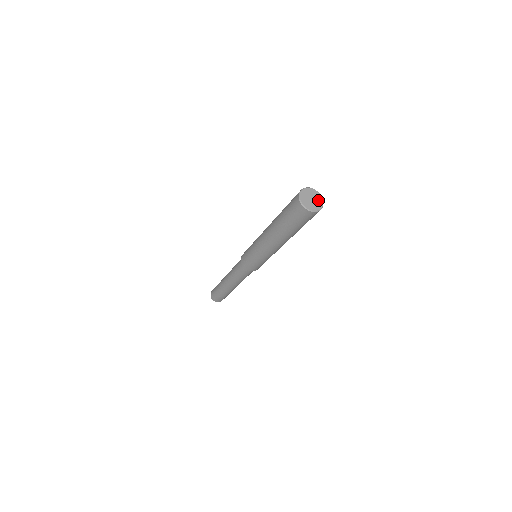
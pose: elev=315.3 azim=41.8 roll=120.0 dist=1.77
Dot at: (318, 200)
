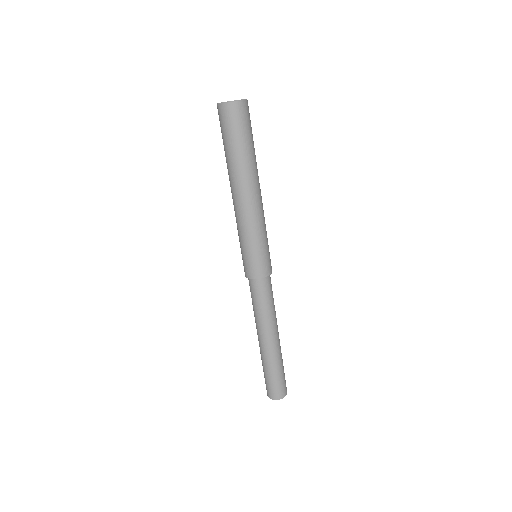
Dot at: occluded
